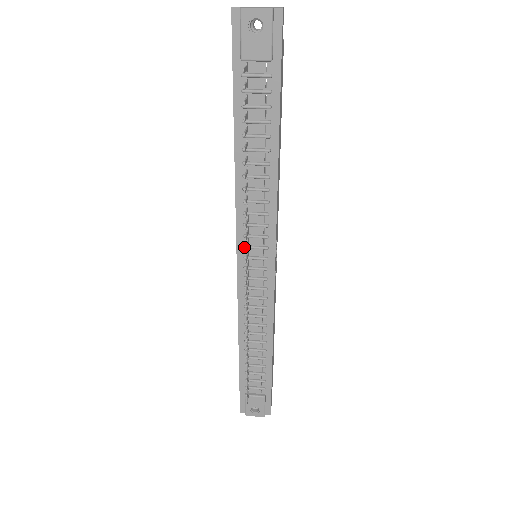
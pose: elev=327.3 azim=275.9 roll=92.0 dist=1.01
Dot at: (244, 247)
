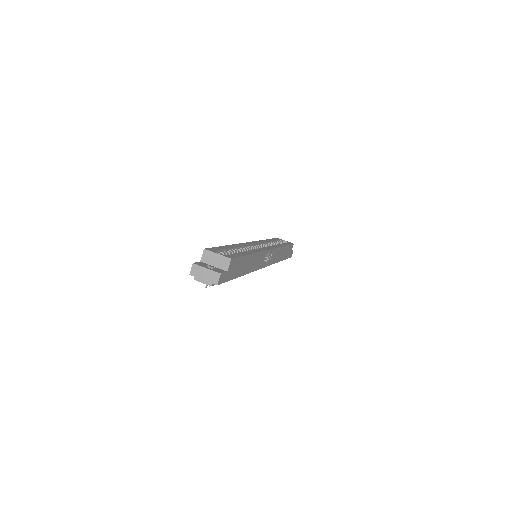
Dot at: occluded
